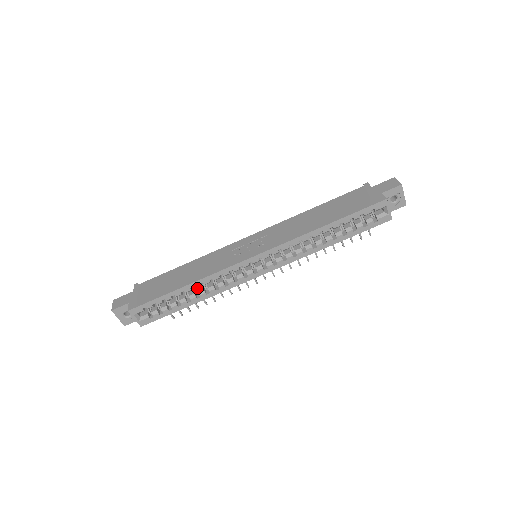
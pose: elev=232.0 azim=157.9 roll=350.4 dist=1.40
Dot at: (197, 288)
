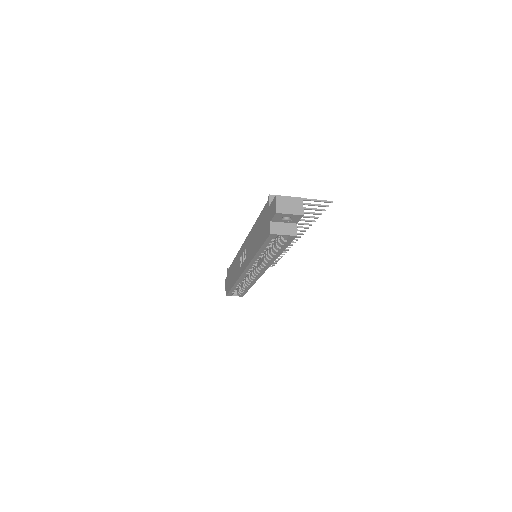
Dot at: occluded
